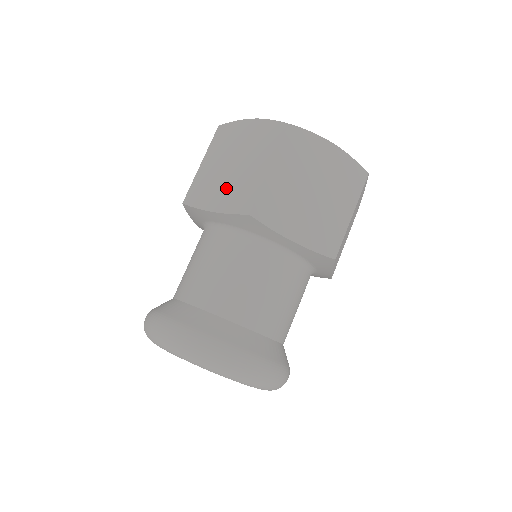
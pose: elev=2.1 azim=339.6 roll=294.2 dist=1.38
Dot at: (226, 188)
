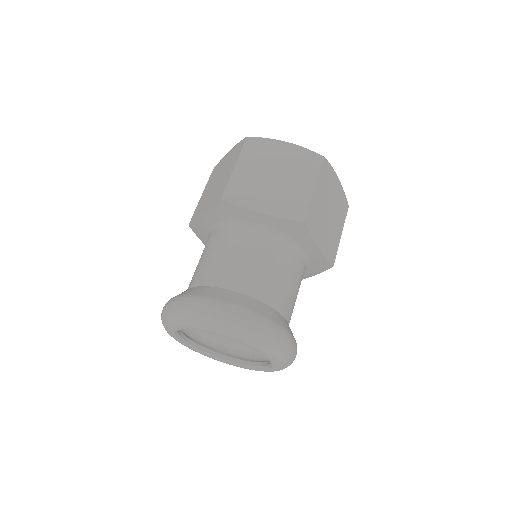
Dot at: (273, 195)
